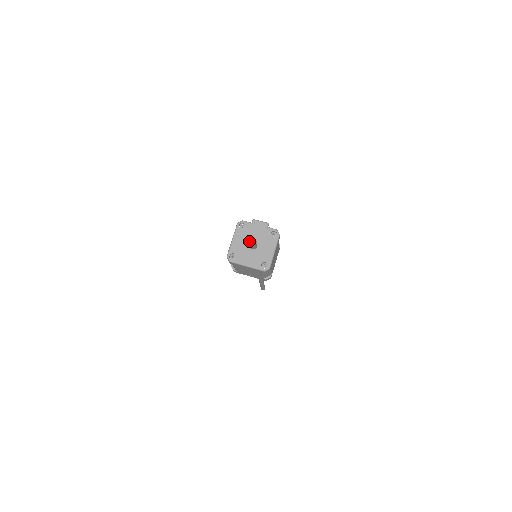
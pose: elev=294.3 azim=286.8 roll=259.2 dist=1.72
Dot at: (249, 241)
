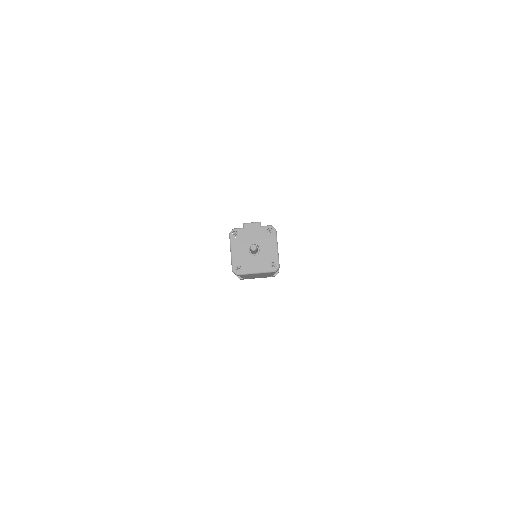
Dot at: (250, 249)
